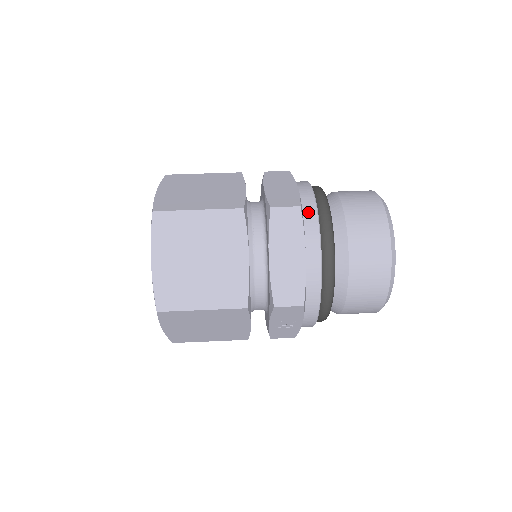
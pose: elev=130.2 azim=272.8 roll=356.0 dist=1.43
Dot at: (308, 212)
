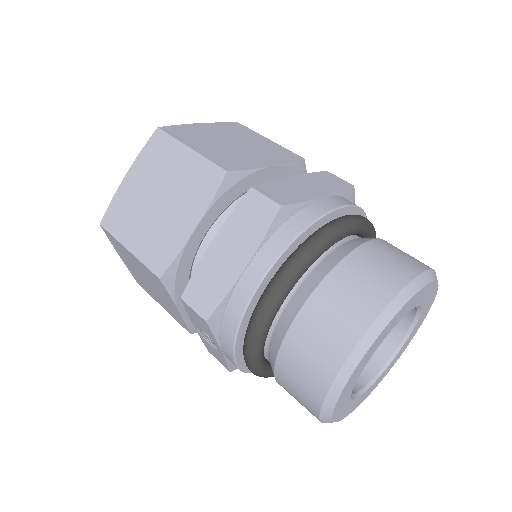
Dot at: (294, 223)
